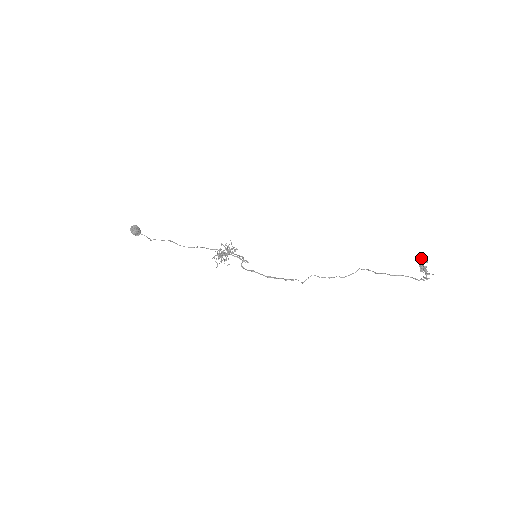
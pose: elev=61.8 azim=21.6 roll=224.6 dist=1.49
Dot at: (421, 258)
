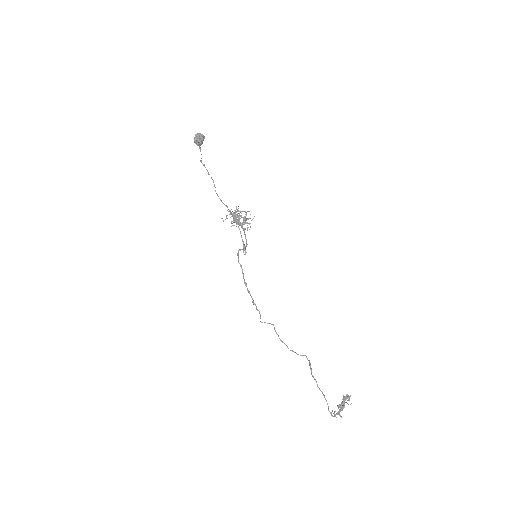
Dot at: (349, 399)
